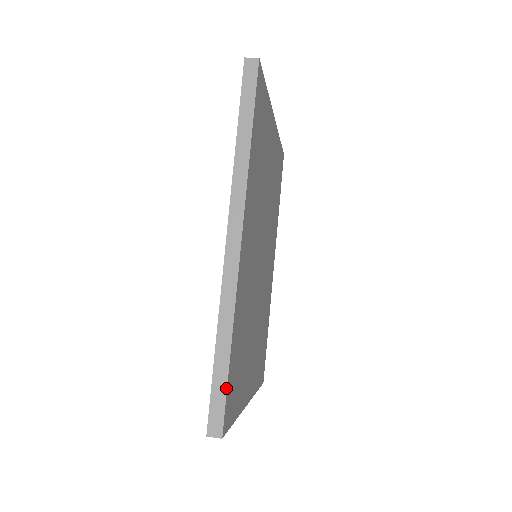
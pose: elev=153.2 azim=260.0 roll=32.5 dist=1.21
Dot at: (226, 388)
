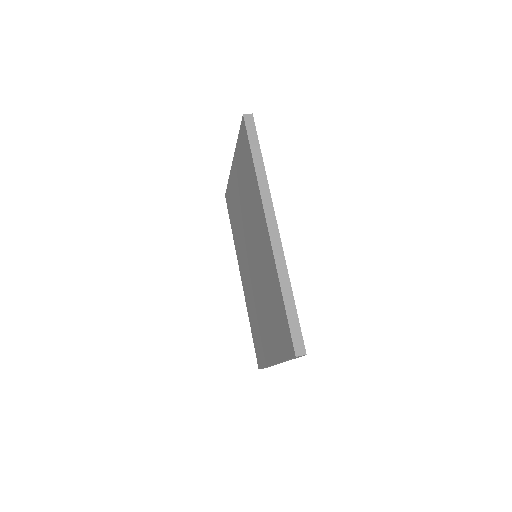
Dot at: (298, 321)
